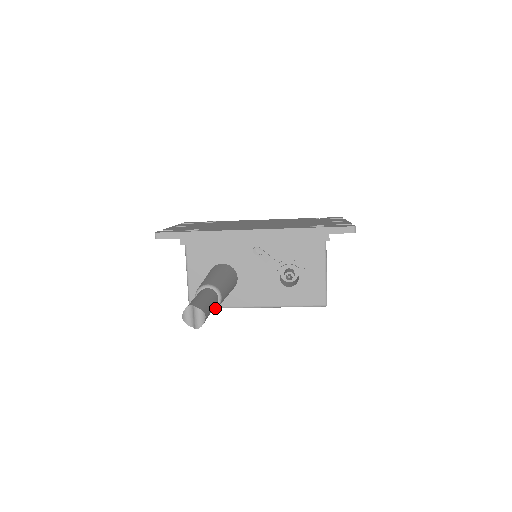
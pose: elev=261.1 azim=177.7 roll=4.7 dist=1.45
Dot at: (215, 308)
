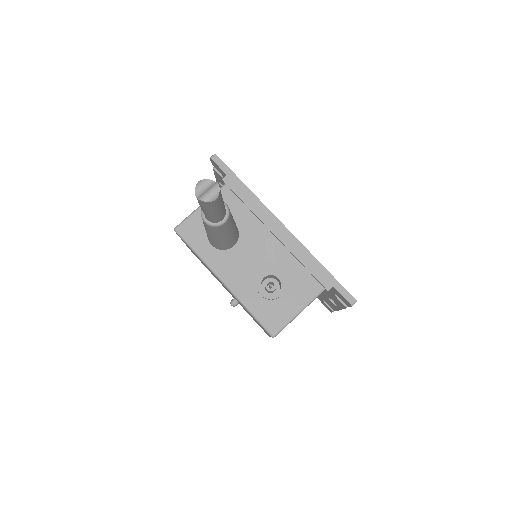
Dot at: (211, 225)
